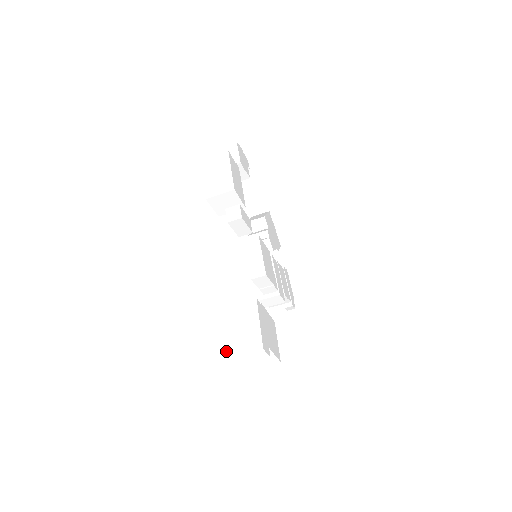
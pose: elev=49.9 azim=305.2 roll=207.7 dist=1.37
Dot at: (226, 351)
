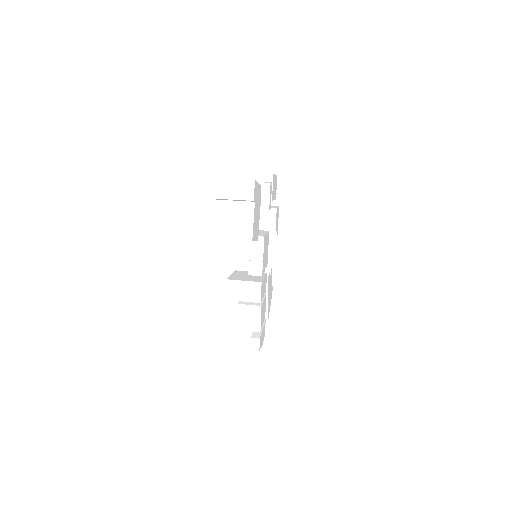
Dot at: (223, 179)
